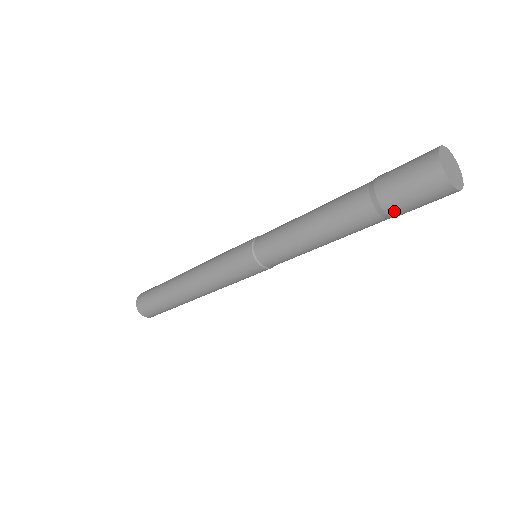
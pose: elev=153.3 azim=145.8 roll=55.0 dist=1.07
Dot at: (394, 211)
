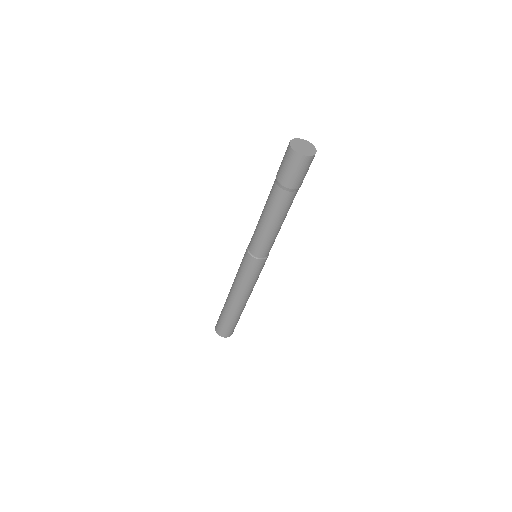
Dot at: (284, 182)
